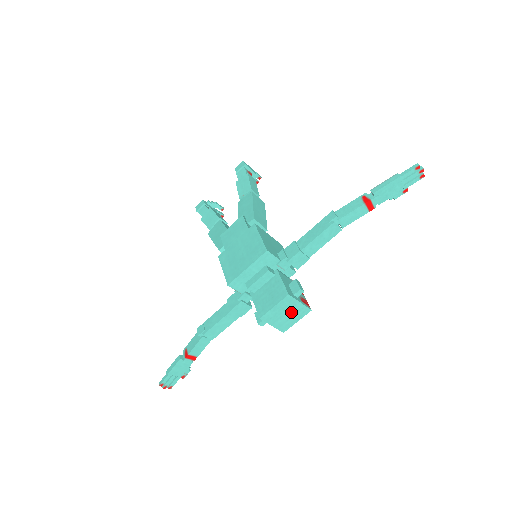
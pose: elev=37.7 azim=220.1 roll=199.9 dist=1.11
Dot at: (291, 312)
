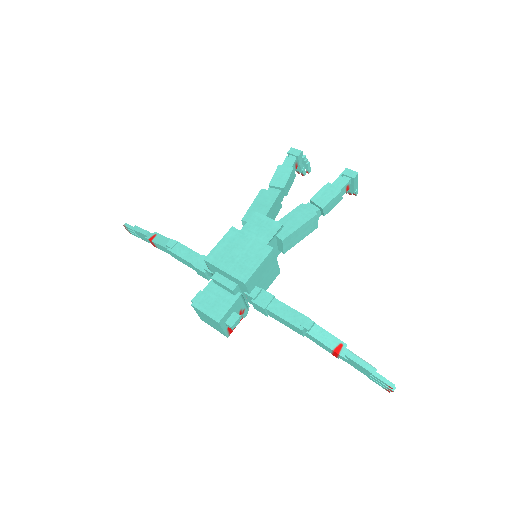
Dot at: (214, 324)
